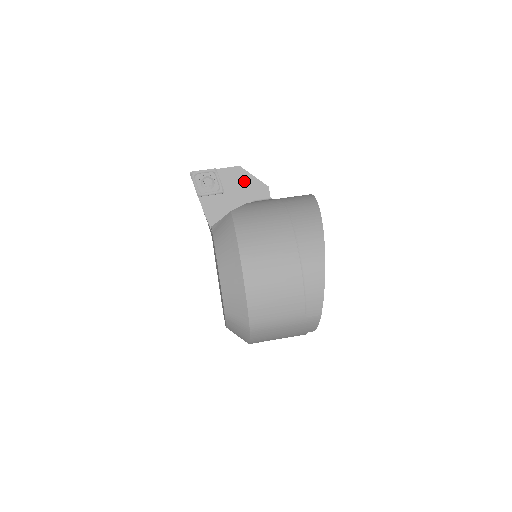
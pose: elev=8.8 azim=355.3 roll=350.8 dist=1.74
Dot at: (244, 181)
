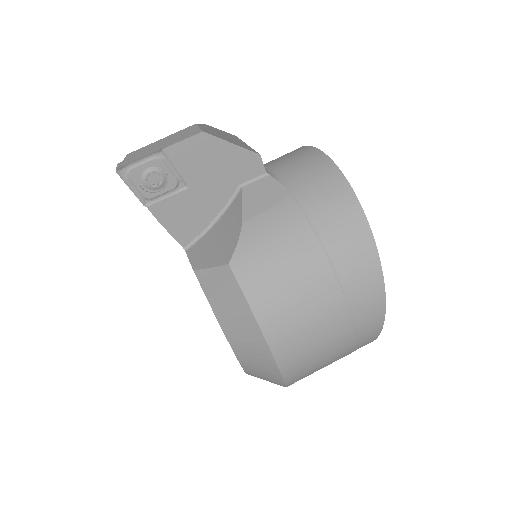
Dot at: (217, 157)
